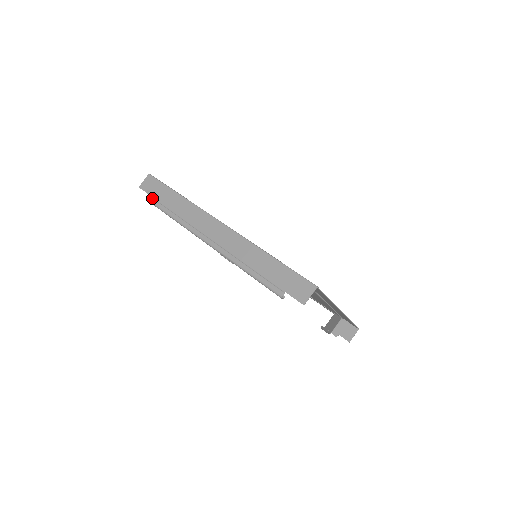
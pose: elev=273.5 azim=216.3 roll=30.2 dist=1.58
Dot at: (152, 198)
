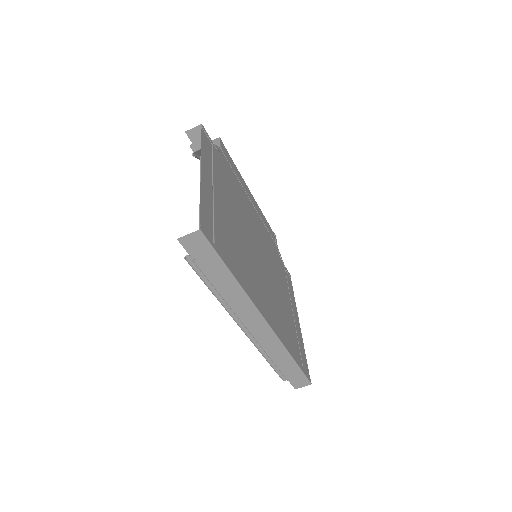
Dot at: (194, 263)
